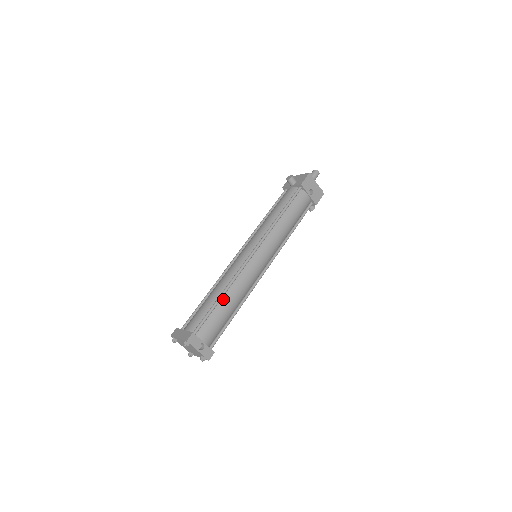
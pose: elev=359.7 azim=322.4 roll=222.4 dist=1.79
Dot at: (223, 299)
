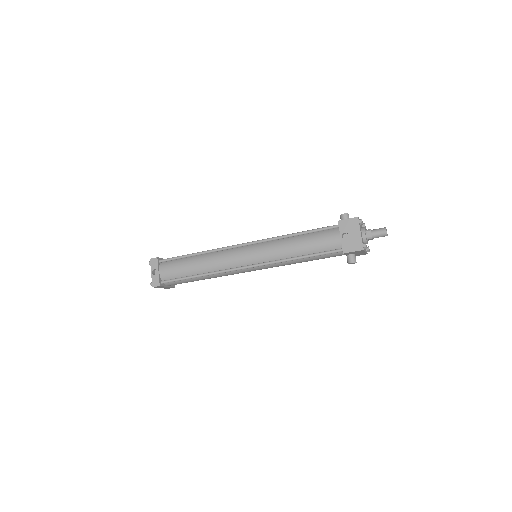
Dot at: (195, 257)
